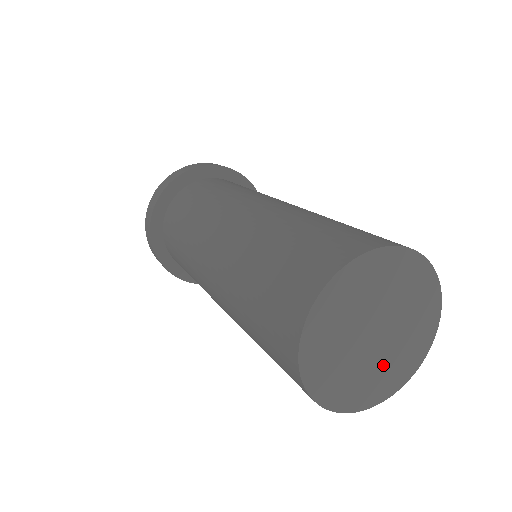
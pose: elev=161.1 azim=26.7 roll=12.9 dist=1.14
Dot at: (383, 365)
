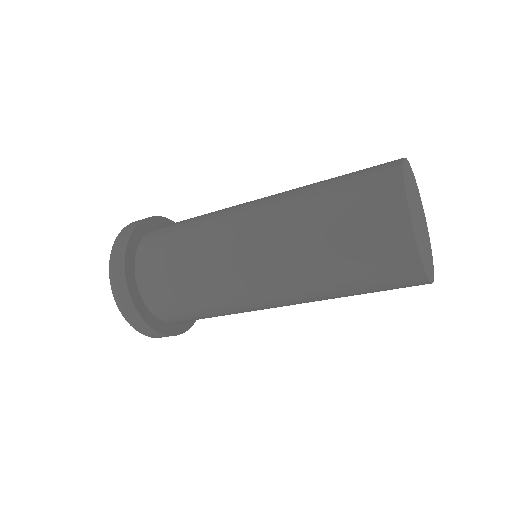
Dot at: (424, 249)
